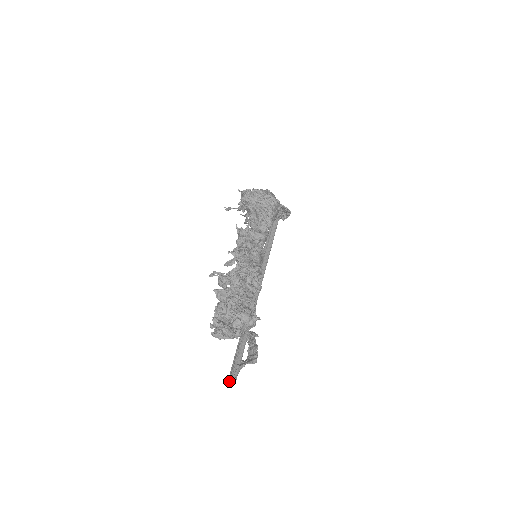
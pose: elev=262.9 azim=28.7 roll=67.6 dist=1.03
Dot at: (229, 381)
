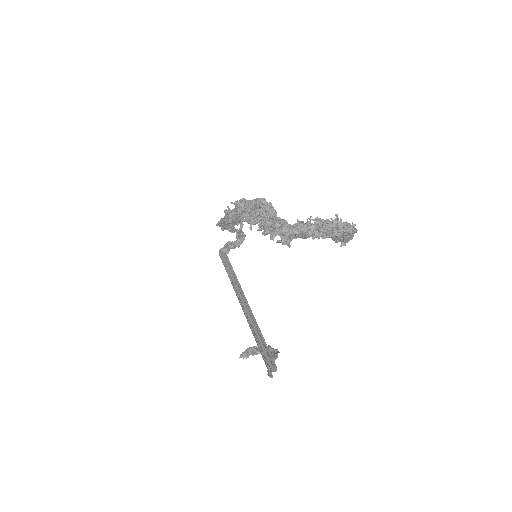
Dot at: (270, 373)
